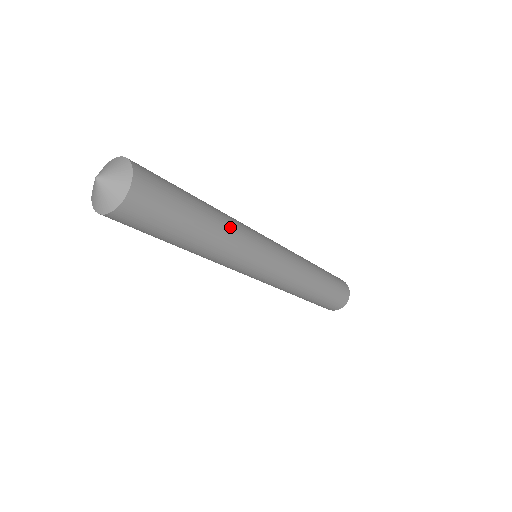
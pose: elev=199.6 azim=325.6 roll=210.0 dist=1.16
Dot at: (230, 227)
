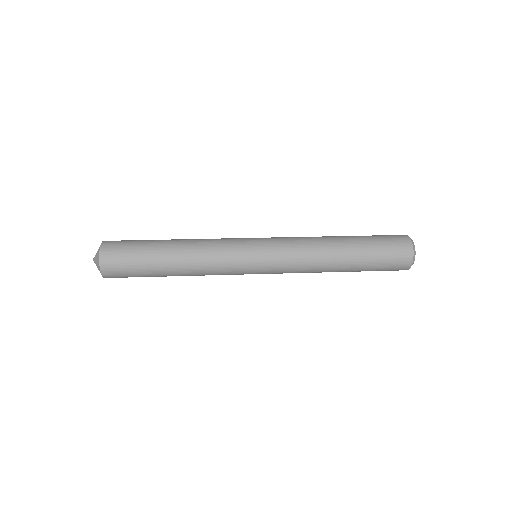
Dot at: (195, 252)
